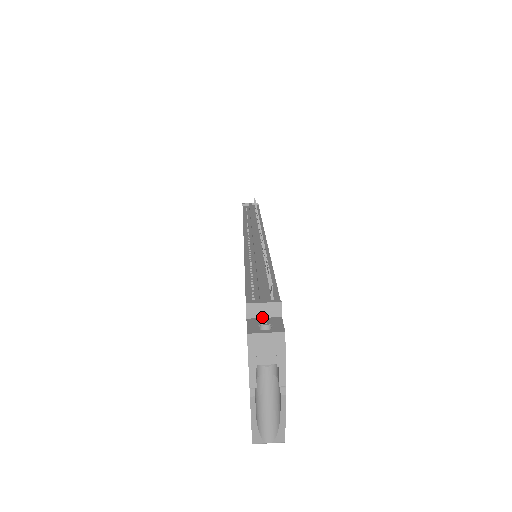
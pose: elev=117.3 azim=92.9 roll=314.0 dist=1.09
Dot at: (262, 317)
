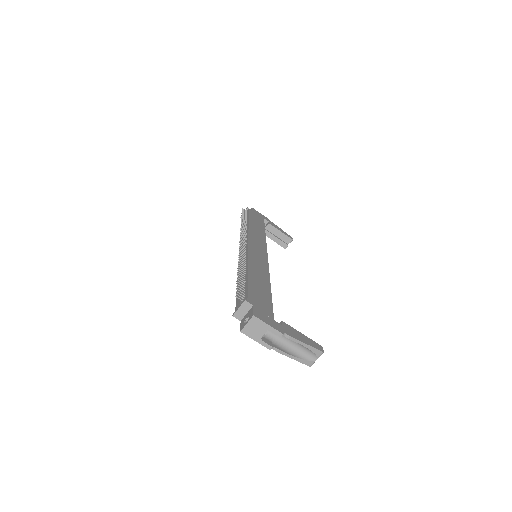
Dot at: (246, 314)
